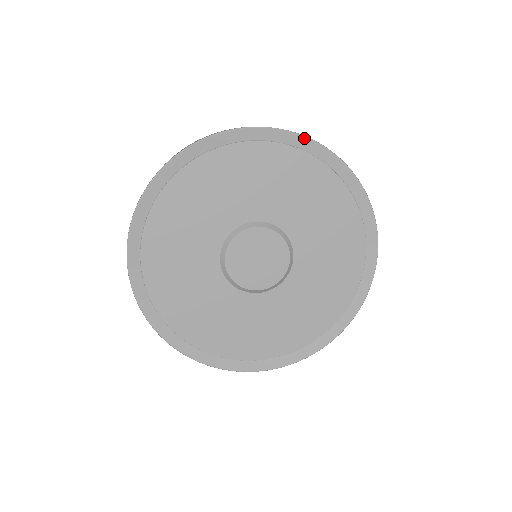
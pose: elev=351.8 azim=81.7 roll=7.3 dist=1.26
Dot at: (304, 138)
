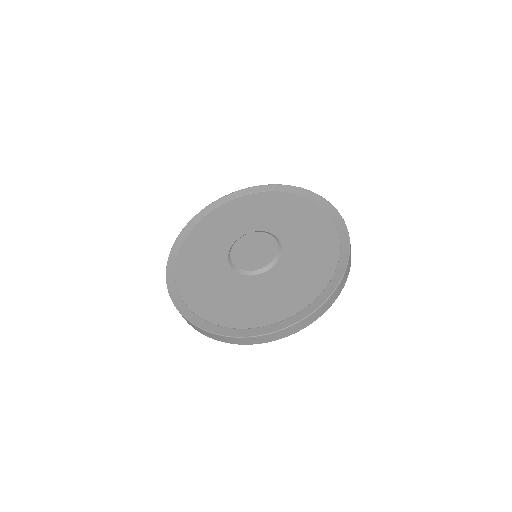
Dot at: (278, 185)
